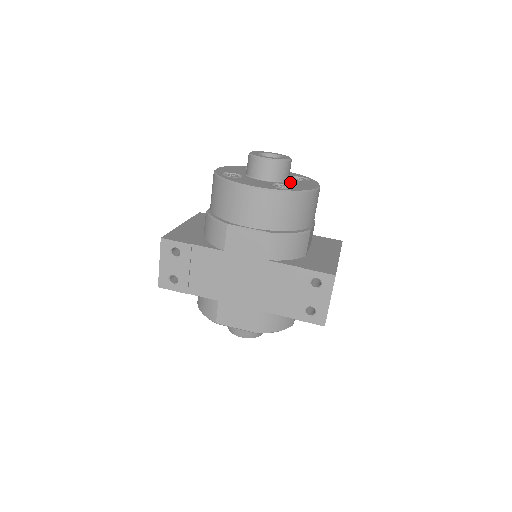
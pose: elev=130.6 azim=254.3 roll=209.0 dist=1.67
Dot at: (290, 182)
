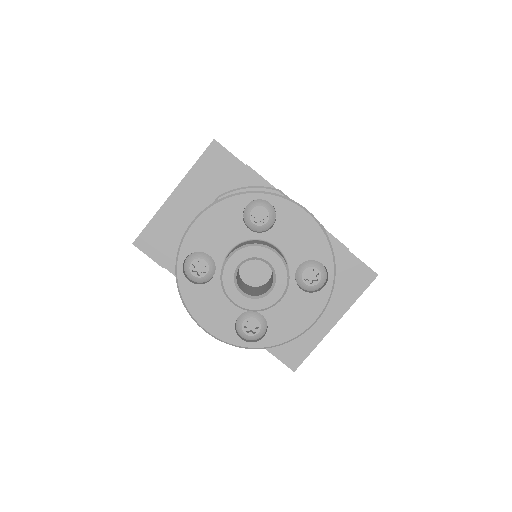
Dot at: occluded
